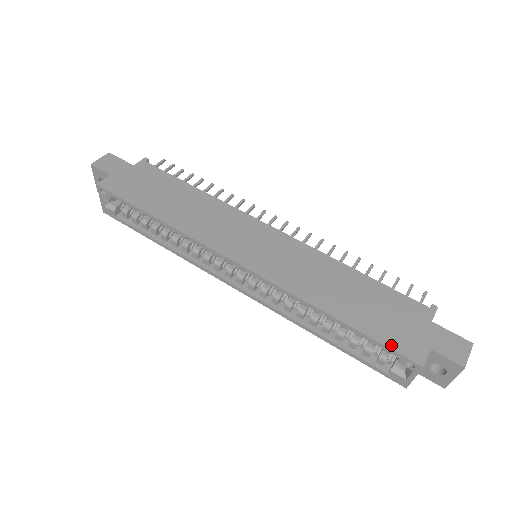
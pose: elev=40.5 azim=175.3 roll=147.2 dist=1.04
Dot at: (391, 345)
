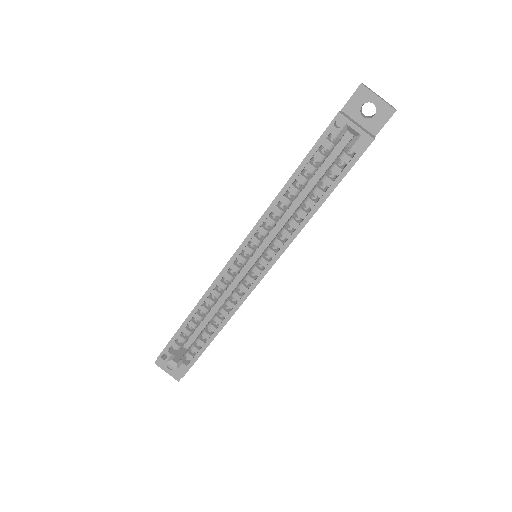
Dot at: (319, 138)
